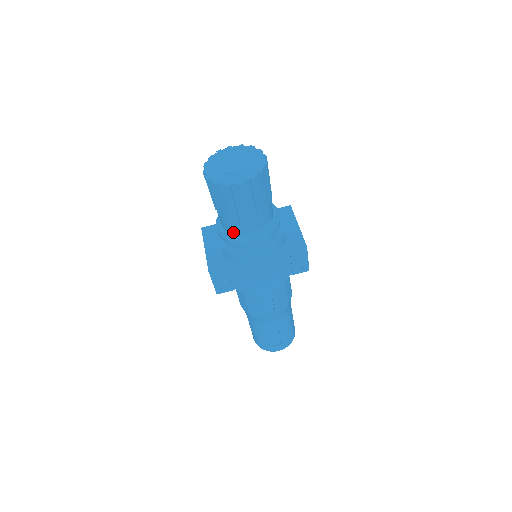
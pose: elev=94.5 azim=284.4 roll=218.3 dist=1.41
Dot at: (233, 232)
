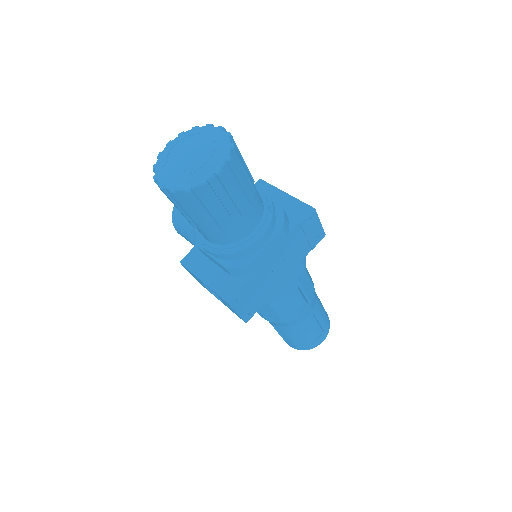
Dot at: (231, 241)
